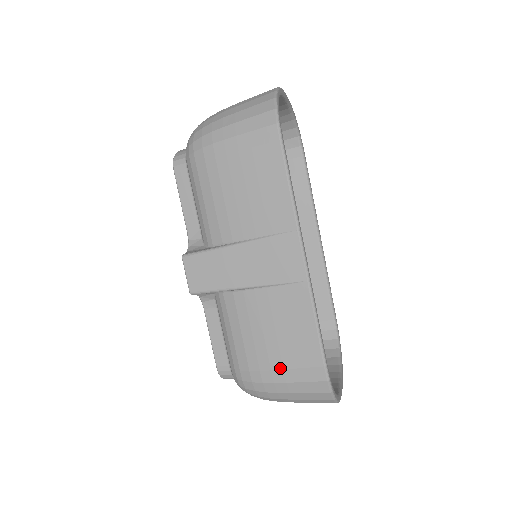
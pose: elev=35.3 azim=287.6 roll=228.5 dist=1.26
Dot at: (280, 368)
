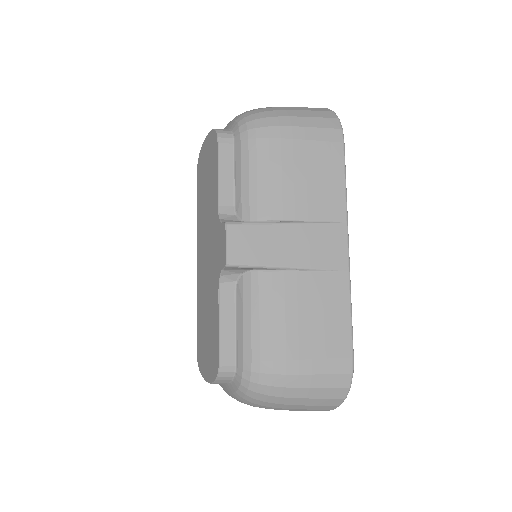
Dot at: (309, 357)
